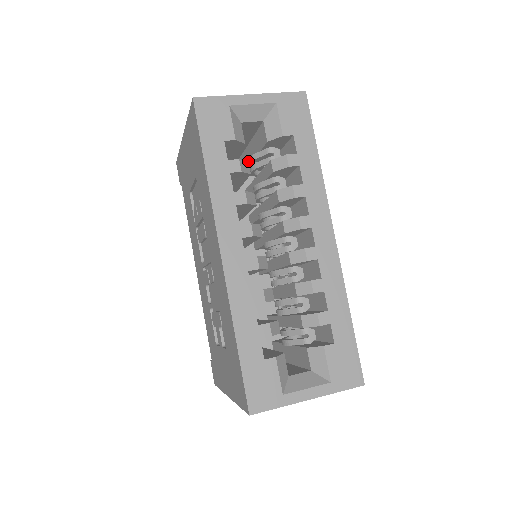
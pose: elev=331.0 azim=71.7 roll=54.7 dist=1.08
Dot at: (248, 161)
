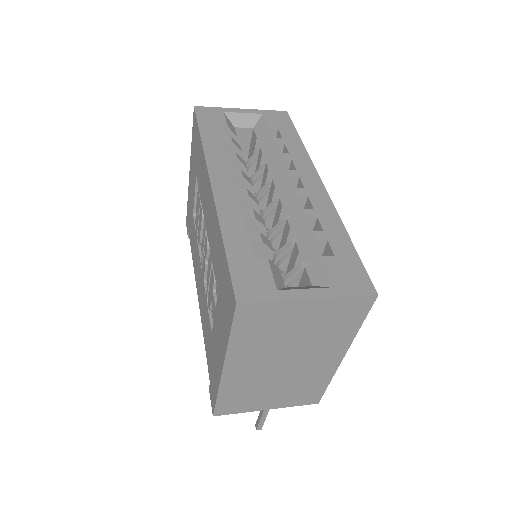
Dot at: occluded
